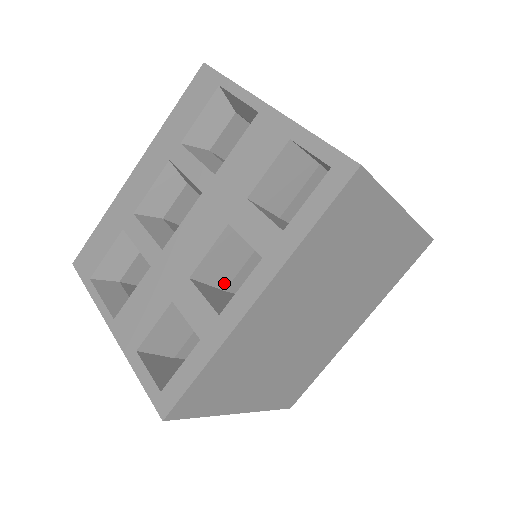
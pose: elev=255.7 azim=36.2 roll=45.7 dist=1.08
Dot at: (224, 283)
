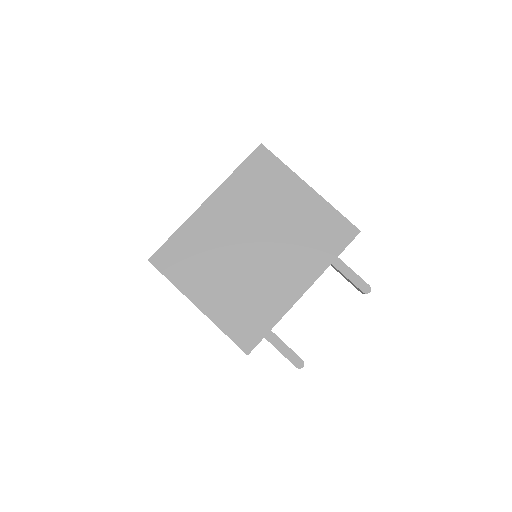
Dot at: occluded
